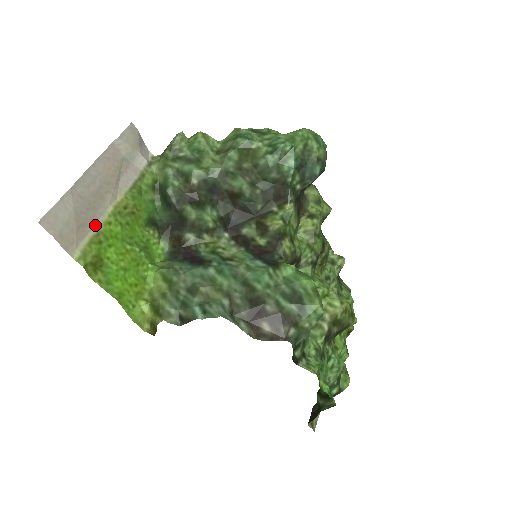
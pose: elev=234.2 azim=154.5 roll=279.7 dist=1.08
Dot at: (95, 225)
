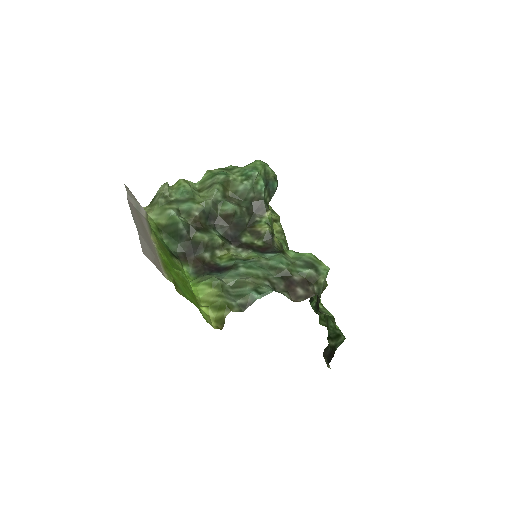
Dot at: (157, 256)
